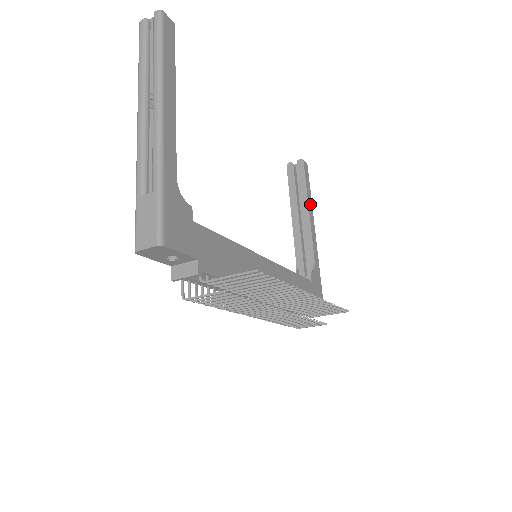
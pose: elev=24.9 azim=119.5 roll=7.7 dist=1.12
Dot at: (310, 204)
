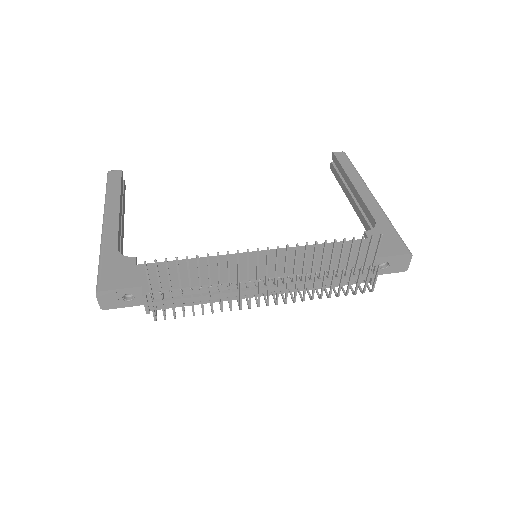
Dot at: (355, 178)
